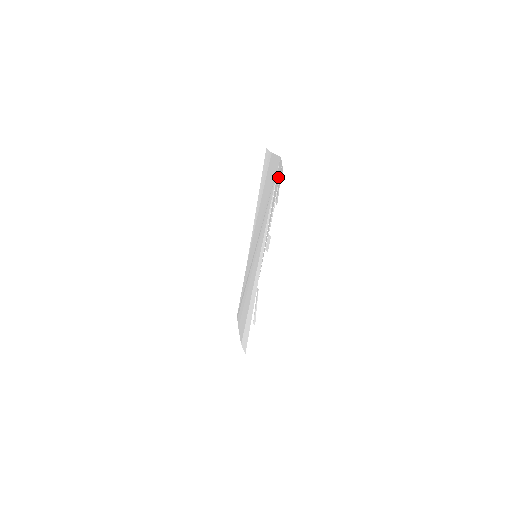
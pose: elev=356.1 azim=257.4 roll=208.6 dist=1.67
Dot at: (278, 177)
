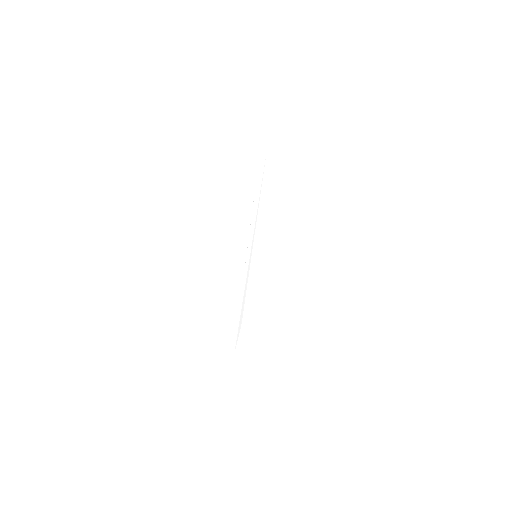
Dot at: occluded
